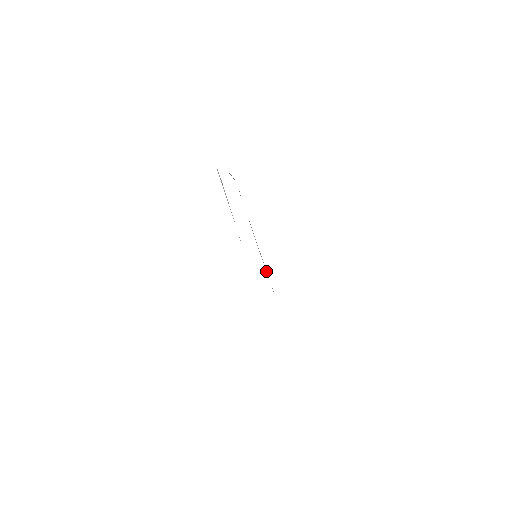
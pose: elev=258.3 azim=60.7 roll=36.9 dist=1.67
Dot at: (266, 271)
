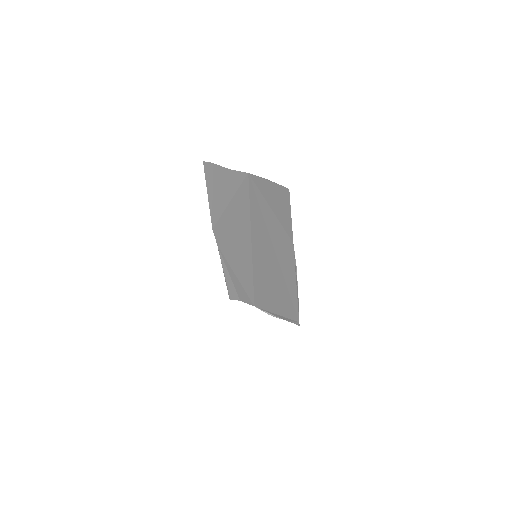
Dot at: (295, 268)
